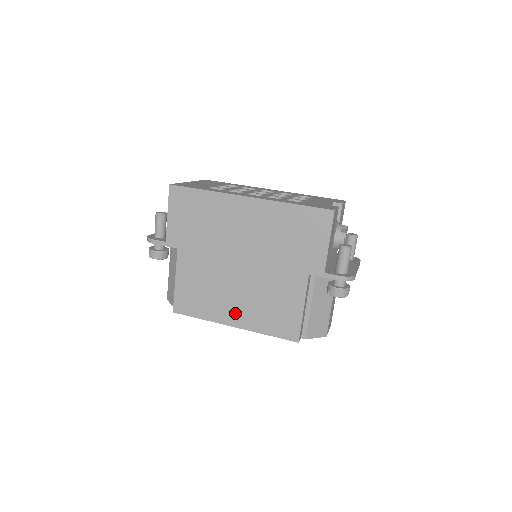
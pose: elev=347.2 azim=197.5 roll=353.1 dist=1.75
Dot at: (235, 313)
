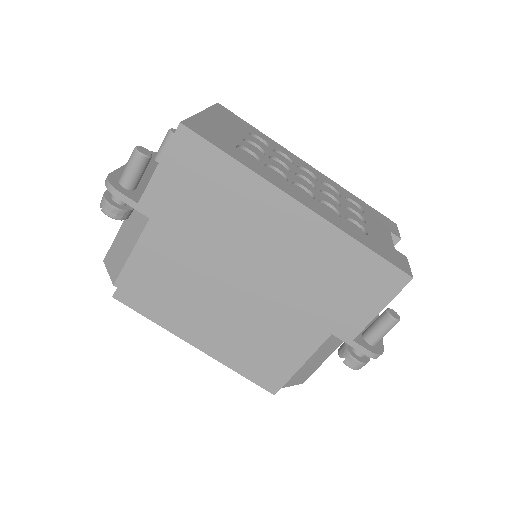
Dot at: (205, 334)
